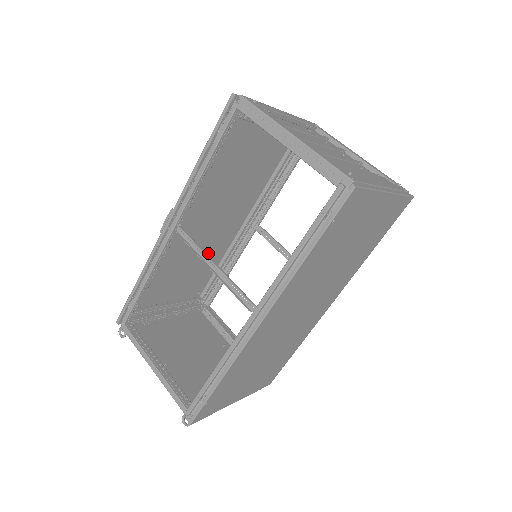
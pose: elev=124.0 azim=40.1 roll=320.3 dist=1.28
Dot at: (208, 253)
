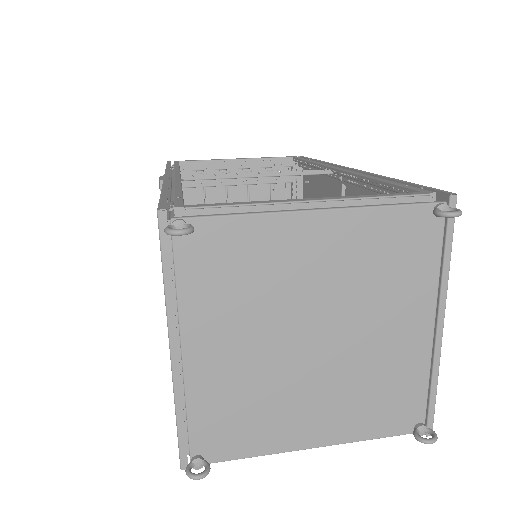
Dot at: occluded
